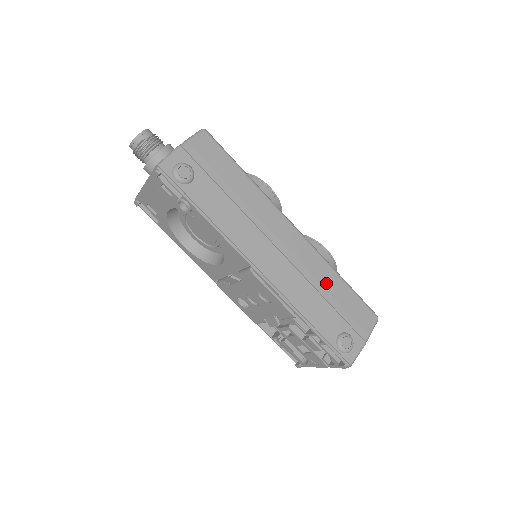
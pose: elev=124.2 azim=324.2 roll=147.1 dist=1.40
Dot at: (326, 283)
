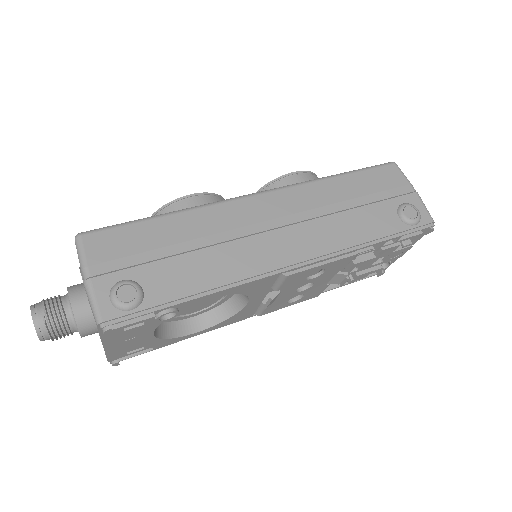
Dot at: (336, 196)
